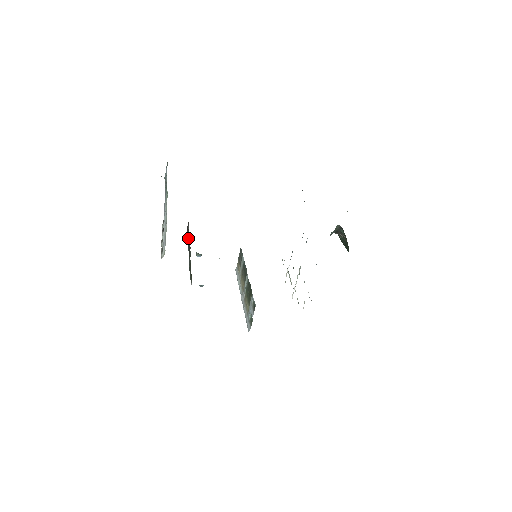
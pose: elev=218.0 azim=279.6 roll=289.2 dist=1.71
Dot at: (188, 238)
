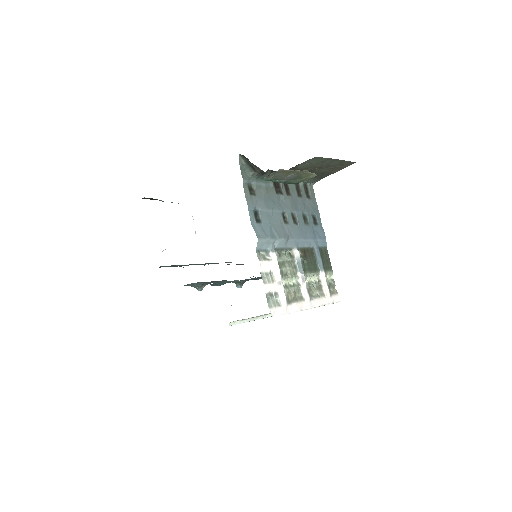
Dot at: occluded
